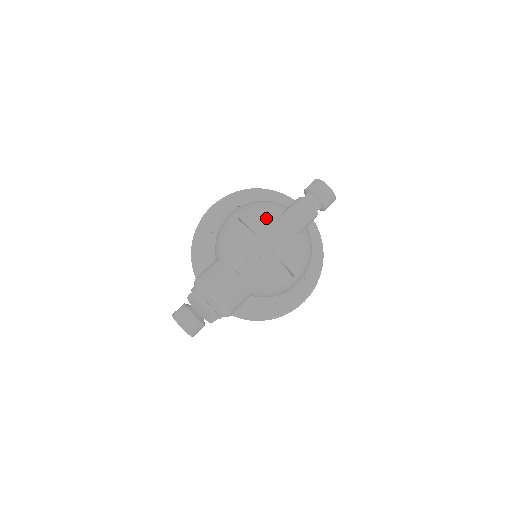
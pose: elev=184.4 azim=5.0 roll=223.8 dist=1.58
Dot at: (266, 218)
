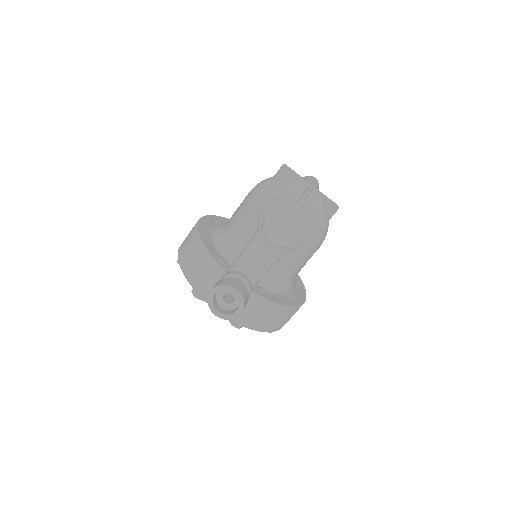
Dot at: occluded
